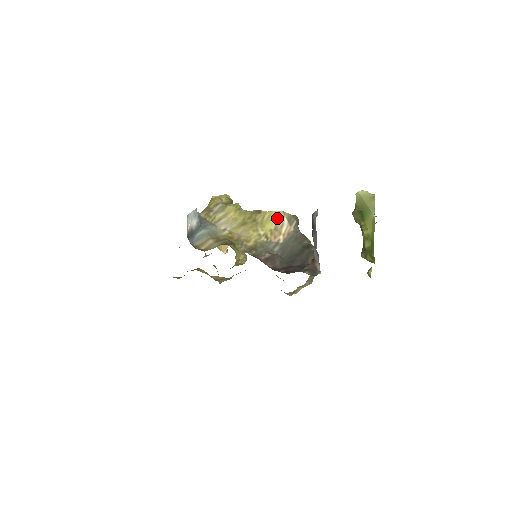
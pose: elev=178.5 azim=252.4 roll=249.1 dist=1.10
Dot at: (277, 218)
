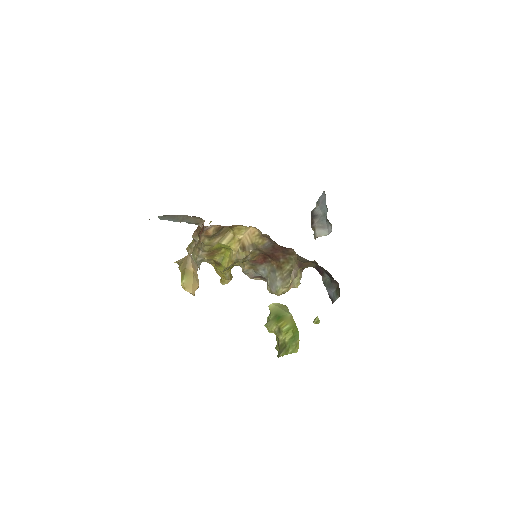
Dot at: occluded
